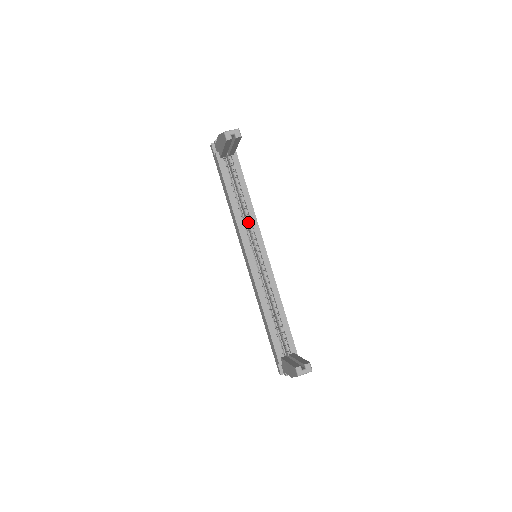
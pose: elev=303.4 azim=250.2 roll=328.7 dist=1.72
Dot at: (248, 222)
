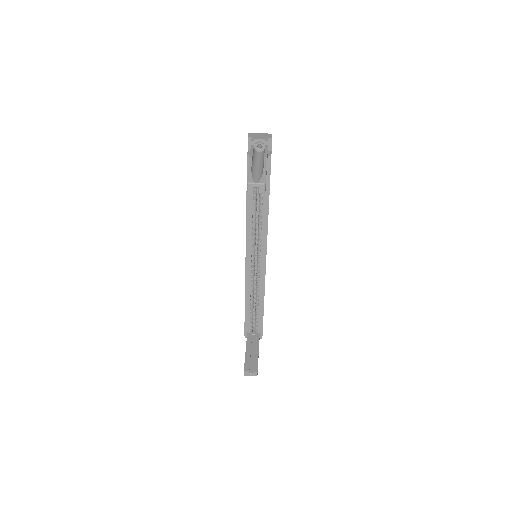
Dot at: (259, 228)
